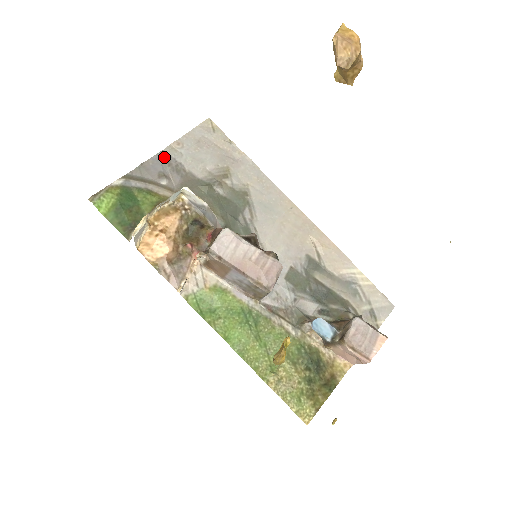
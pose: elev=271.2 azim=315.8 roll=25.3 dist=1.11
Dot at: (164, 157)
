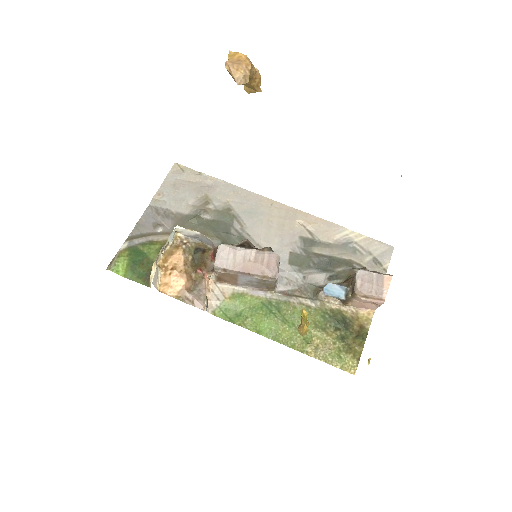
Dot at: (152, 210)
